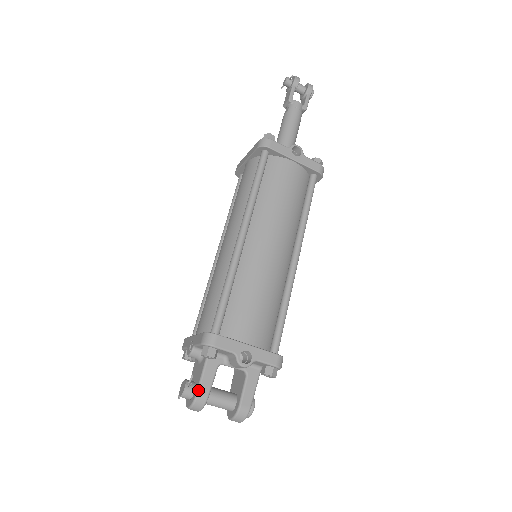
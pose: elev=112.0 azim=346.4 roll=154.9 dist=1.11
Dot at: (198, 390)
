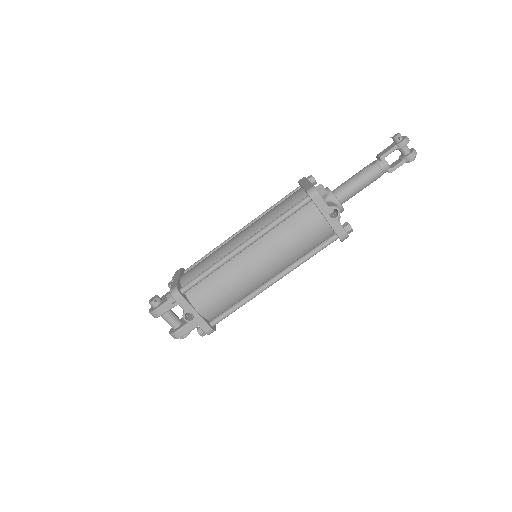
Dot at: (157, 309)
